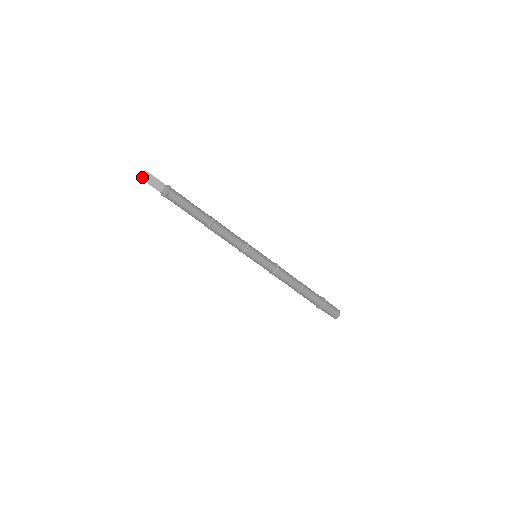
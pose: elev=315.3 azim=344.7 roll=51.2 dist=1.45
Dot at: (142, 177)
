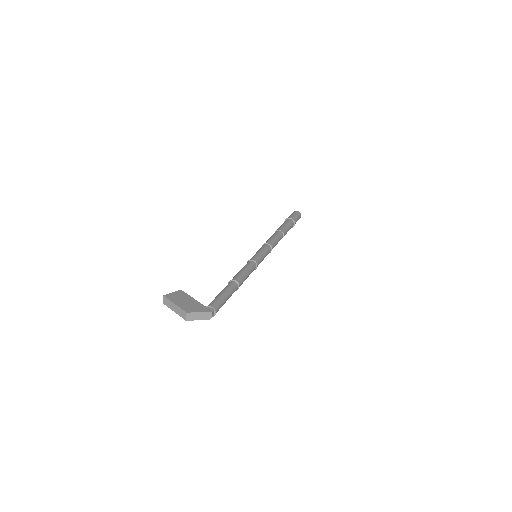
Dot at: (186, 319)
